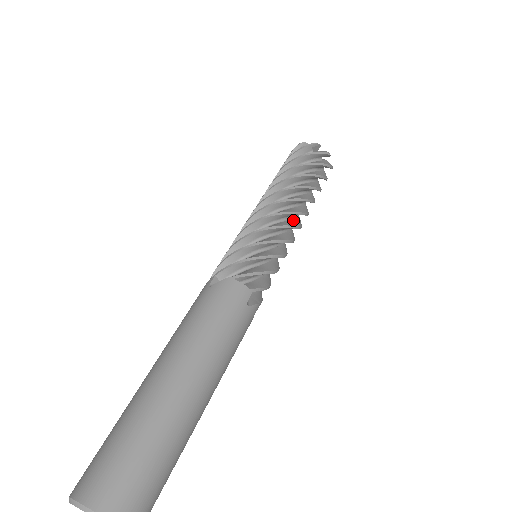
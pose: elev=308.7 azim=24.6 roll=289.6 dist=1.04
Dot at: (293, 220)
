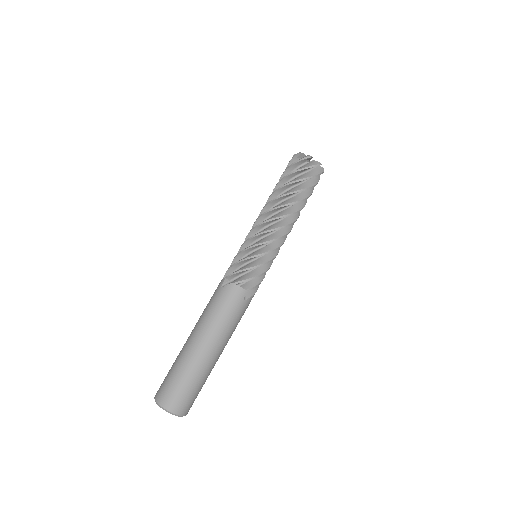
Dot at: (283, 228)
